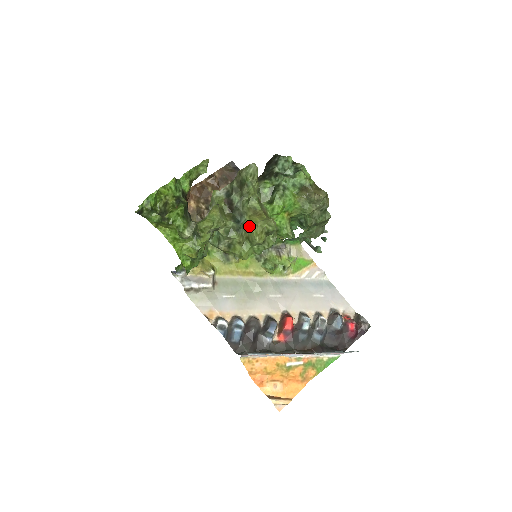
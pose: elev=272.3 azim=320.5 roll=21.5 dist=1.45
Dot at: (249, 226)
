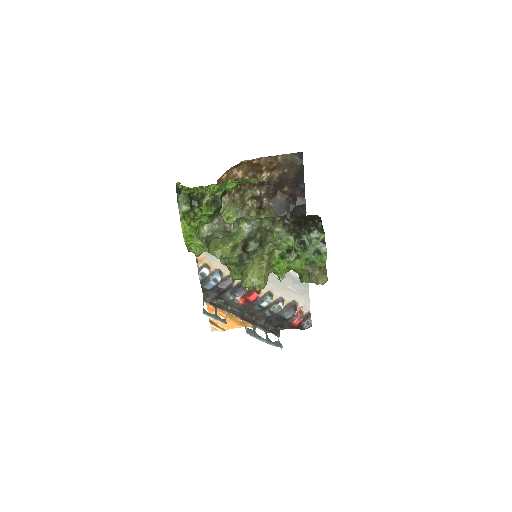
Dot at: (248, 270)
